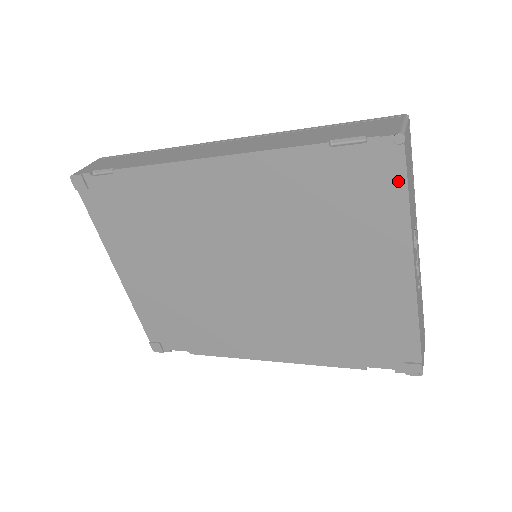
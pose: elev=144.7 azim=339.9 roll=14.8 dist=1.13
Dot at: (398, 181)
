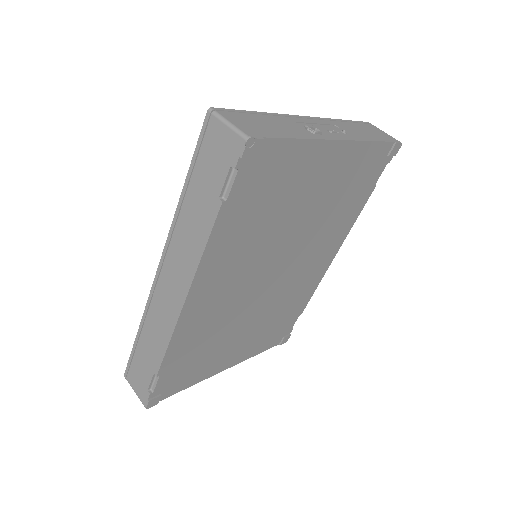
Dot at: (277, 146)
